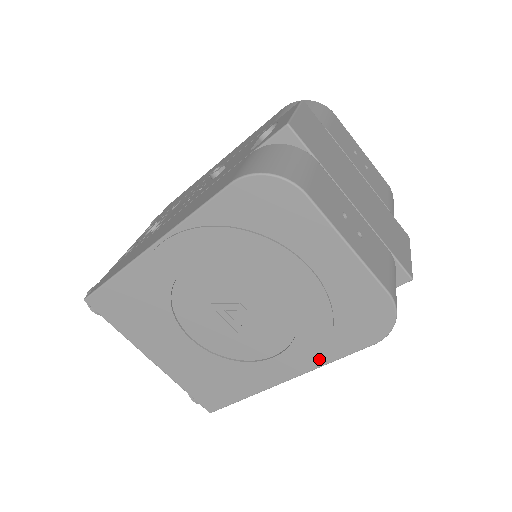
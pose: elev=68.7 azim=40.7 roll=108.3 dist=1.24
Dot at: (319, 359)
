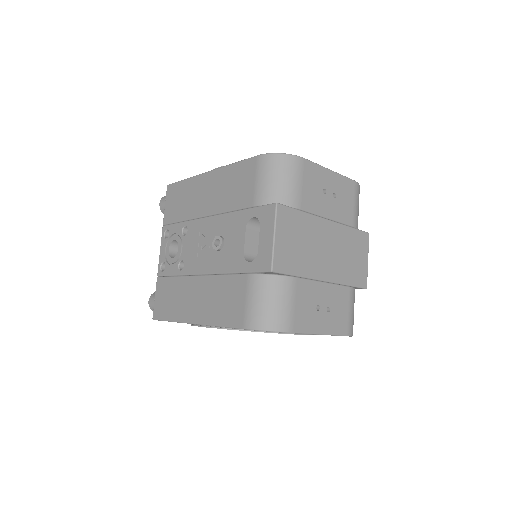
Dot at: occluded
